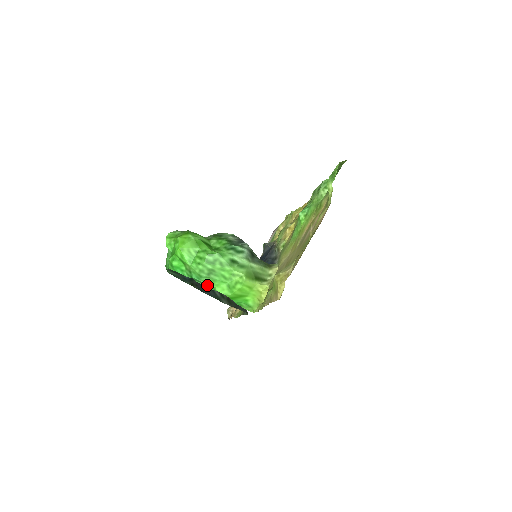
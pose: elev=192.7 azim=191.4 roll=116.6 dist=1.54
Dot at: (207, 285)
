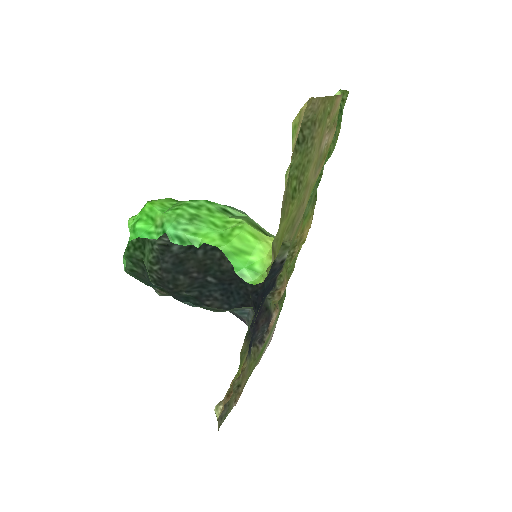
Dot at: (188, 238)
